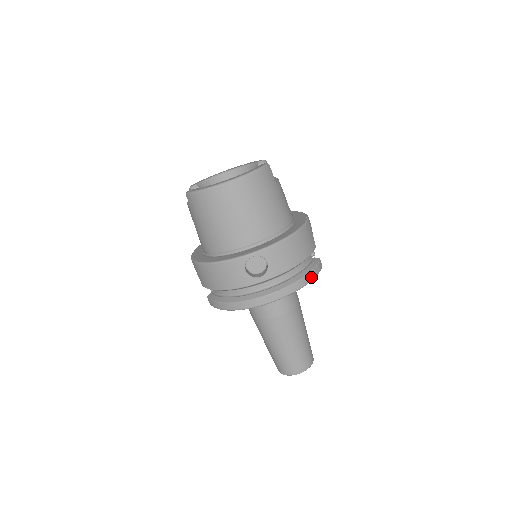
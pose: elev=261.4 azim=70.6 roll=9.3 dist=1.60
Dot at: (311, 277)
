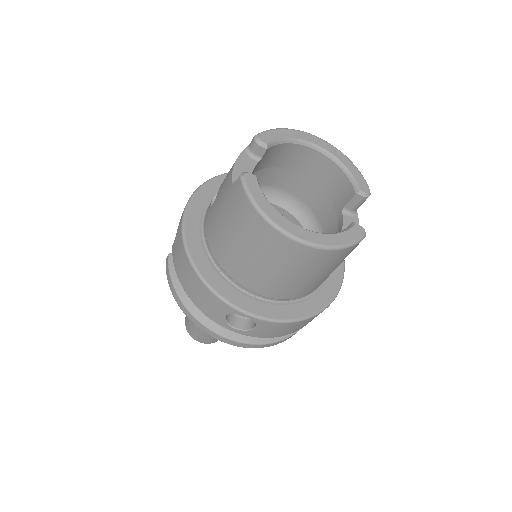
Dot at: (284, 340)
